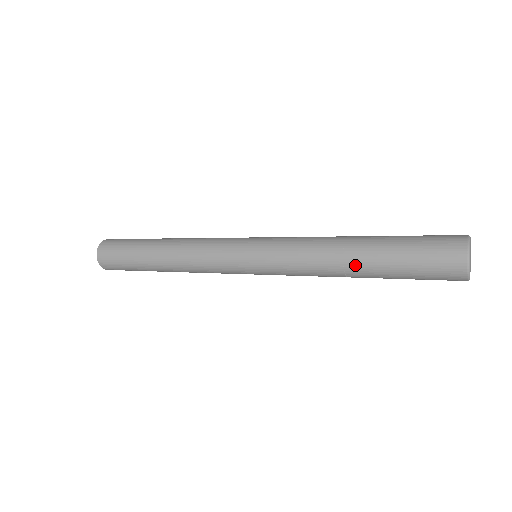
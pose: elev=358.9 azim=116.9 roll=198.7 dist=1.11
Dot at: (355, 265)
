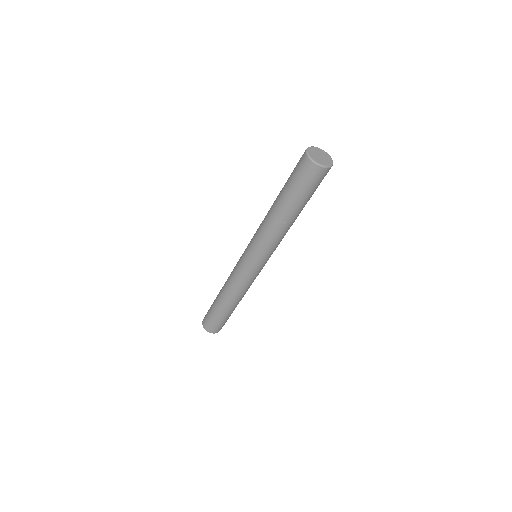
Dot at: (280, 213)
